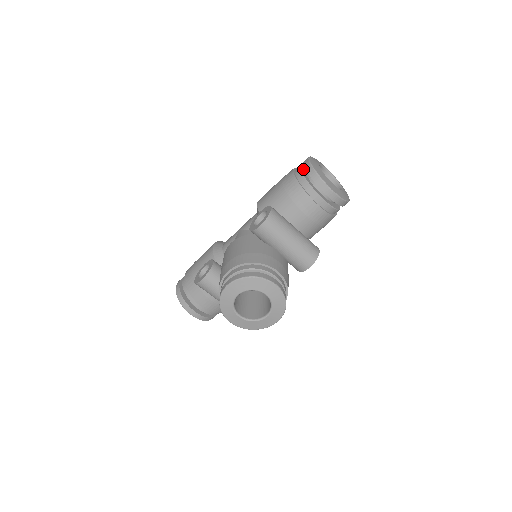
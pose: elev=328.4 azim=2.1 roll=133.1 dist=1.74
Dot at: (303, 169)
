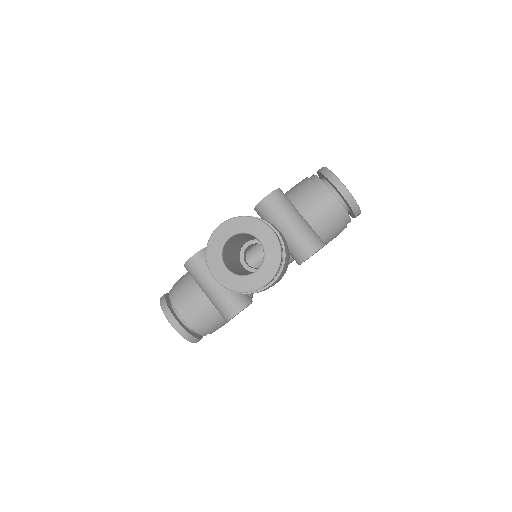
Dot at: occluded
